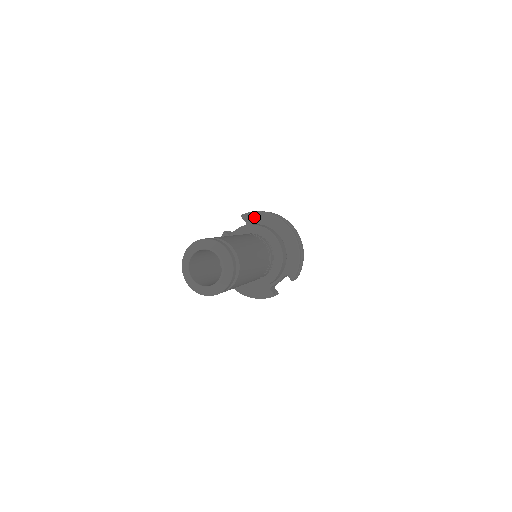
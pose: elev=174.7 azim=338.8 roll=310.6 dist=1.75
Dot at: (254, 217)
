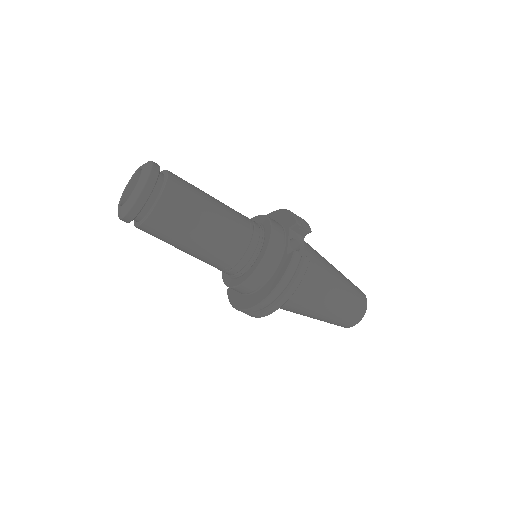
Dot at: occluded
